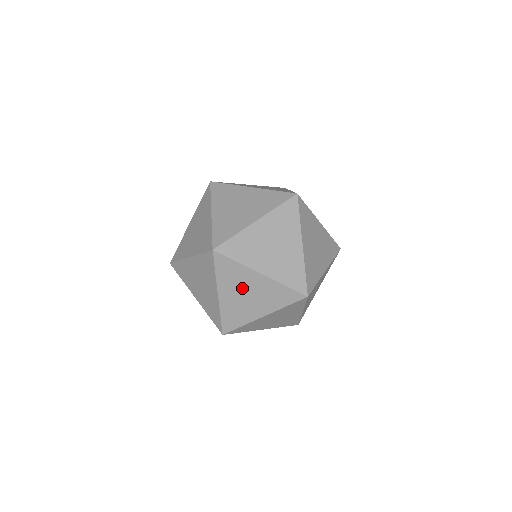
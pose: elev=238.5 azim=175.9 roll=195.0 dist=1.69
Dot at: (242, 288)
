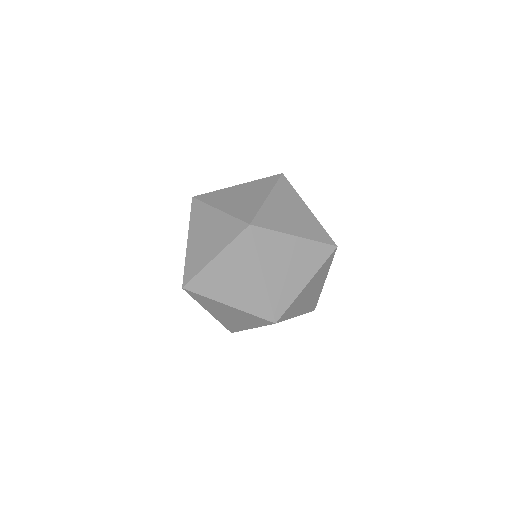
Dot at: occluded
